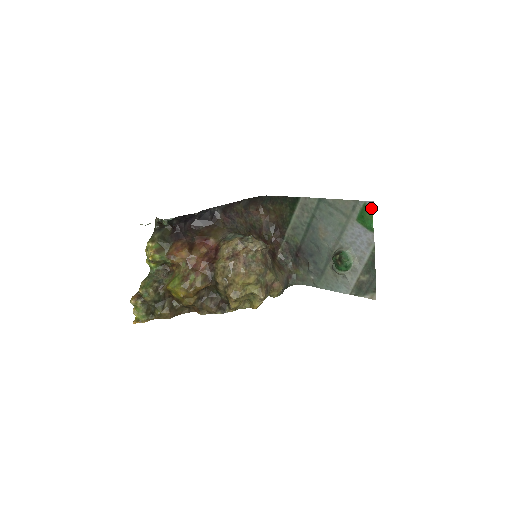
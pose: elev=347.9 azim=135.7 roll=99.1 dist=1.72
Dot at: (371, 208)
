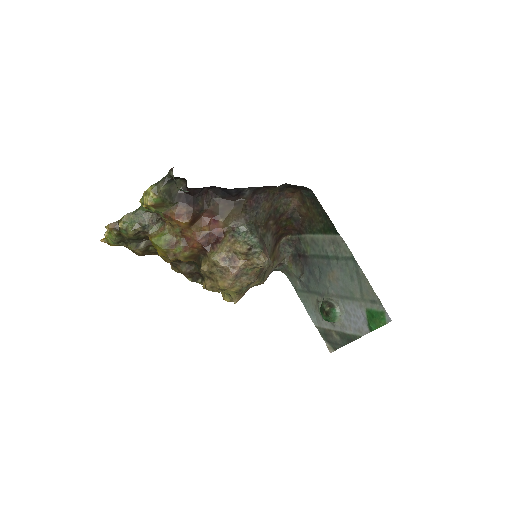
Dot at: (385, 321)
